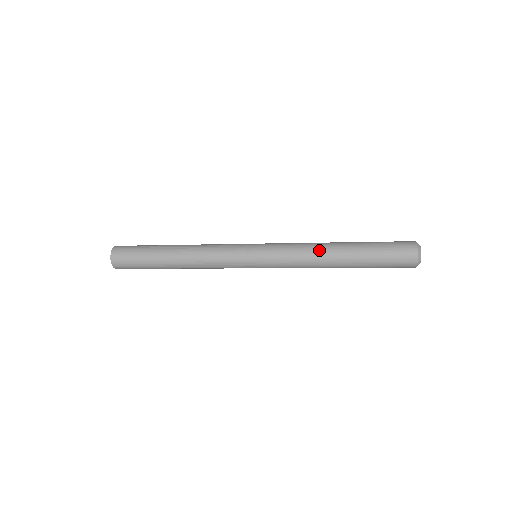
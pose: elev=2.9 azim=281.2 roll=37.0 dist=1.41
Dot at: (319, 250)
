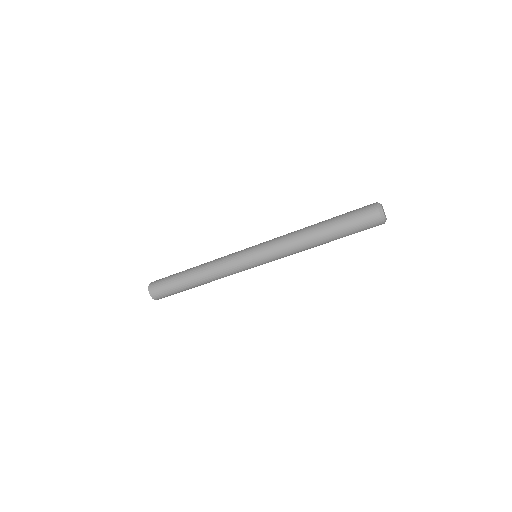
Dot at: (300, 230)
